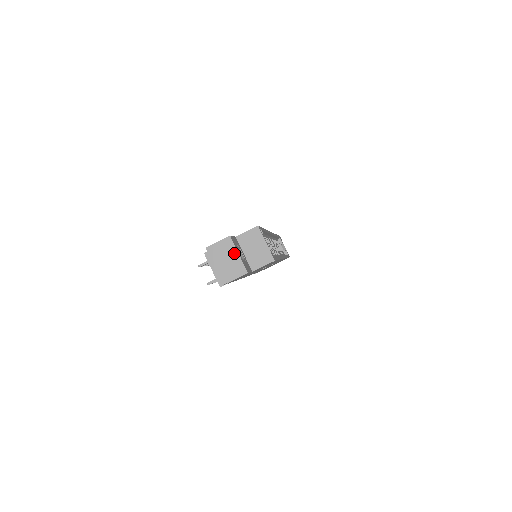
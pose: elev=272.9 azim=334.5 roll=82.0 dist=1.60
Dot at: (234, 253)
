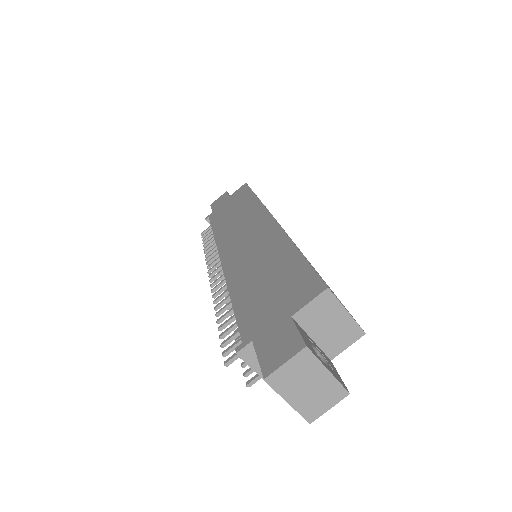
Dot at: (320, 371)
